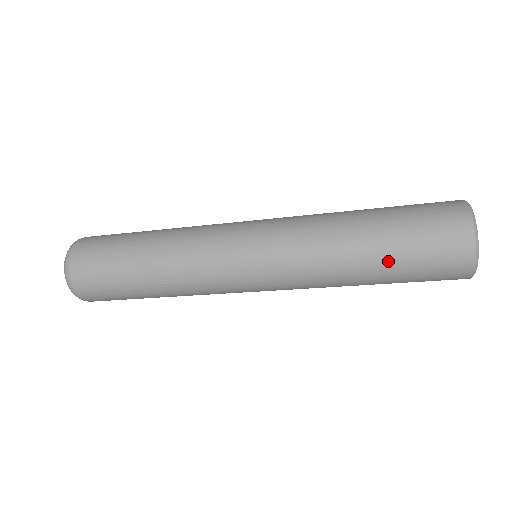
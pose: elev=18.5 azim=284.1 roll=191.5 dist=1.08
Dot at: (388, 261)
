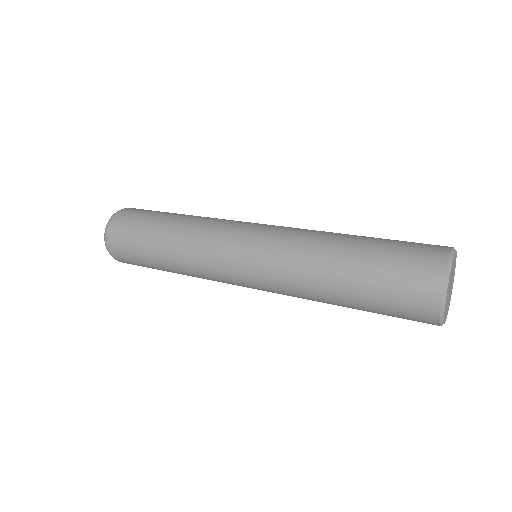
Dot at: (359, 280)
